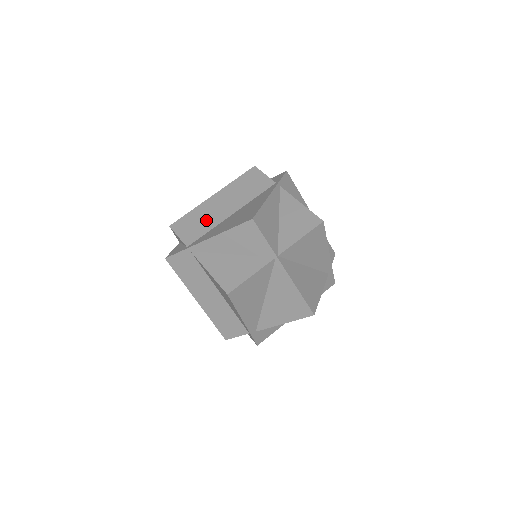
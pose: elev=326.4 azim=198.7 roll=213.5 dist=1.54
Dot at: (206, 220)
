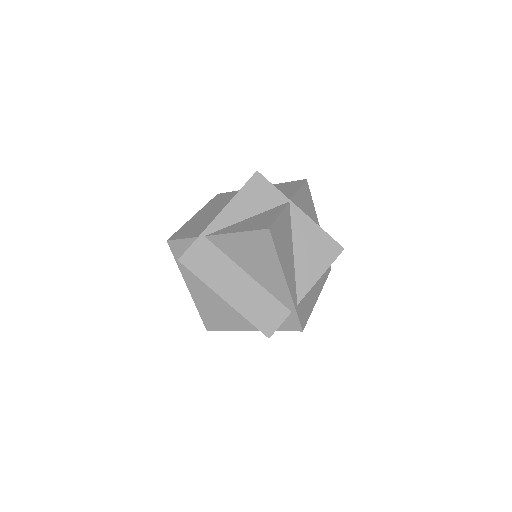
Dot at: (202, 222)
